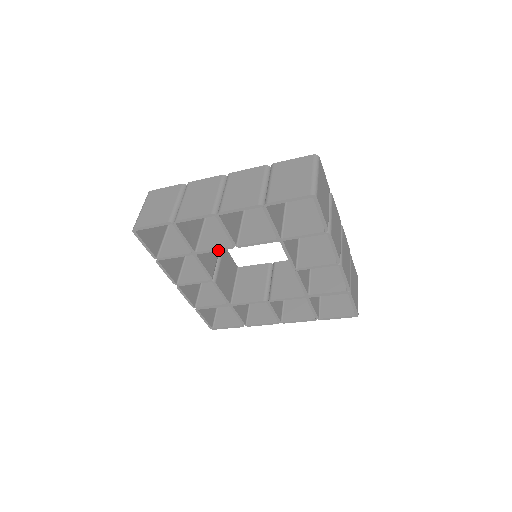
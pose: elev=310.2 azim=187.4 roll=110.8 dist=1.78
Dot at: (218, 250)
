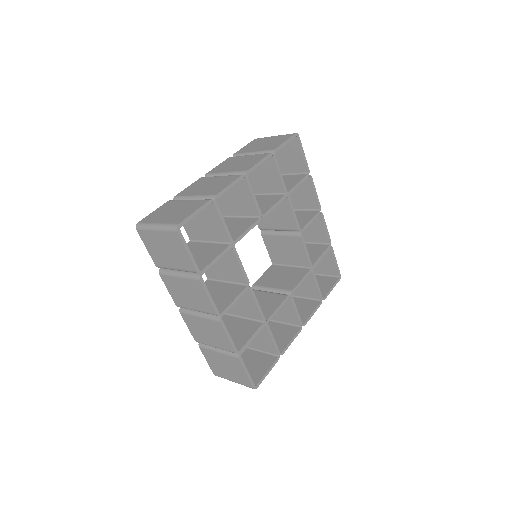
Dot at: (250, 229)
